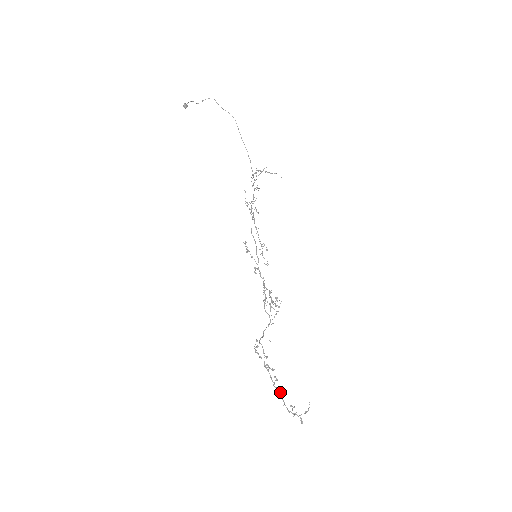
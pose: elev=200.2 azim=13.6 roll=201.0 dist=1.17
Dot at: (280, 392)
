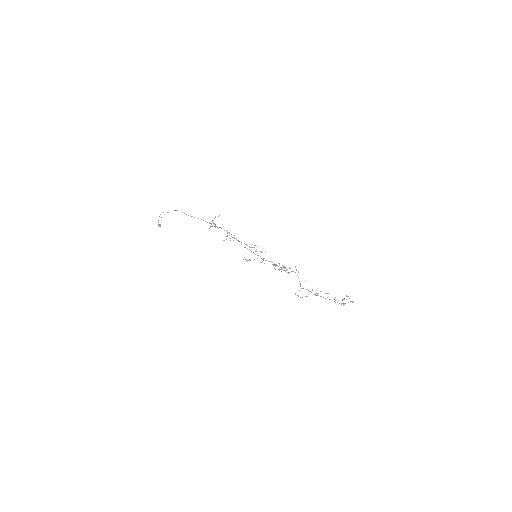
Dot at: occluded
